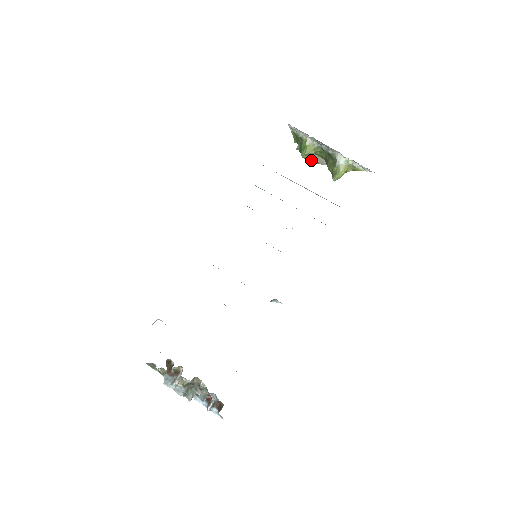
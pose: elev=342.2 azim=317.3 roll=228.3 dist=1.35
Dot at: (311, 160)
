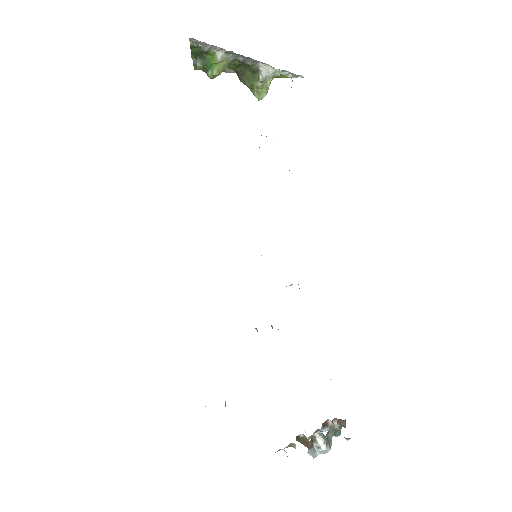
Dot at: occluded
